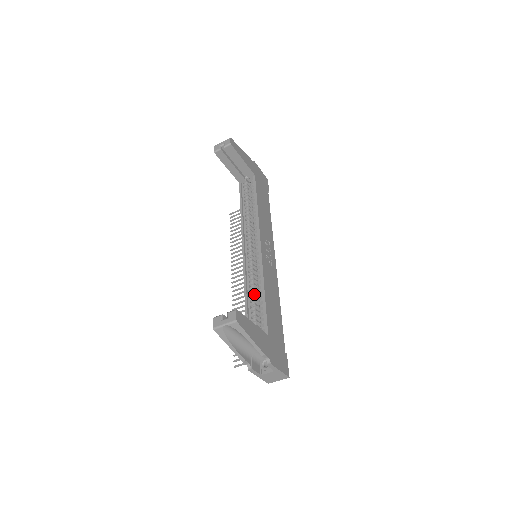
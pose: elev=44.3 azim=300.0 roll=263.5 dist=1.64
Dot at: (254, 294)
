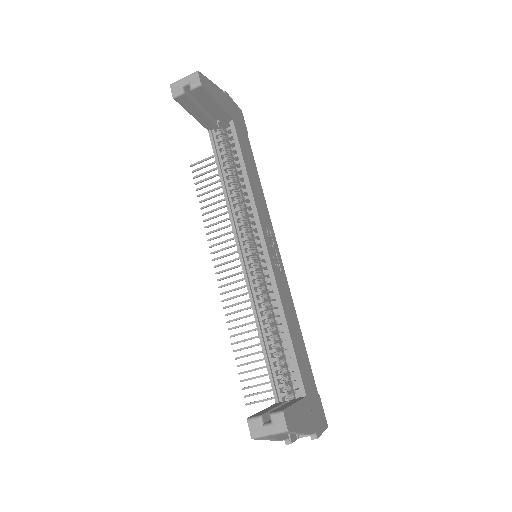
Dot at: (270, 326)
